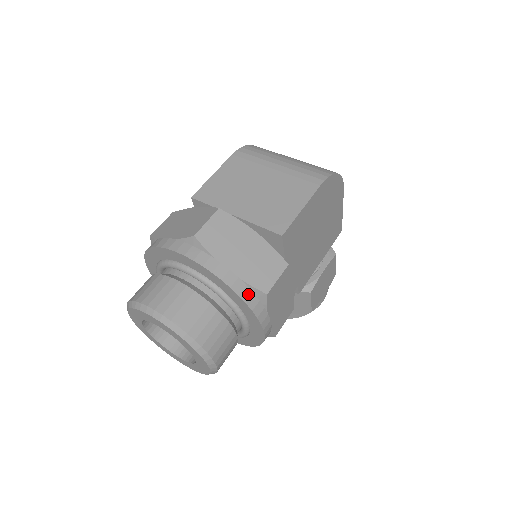
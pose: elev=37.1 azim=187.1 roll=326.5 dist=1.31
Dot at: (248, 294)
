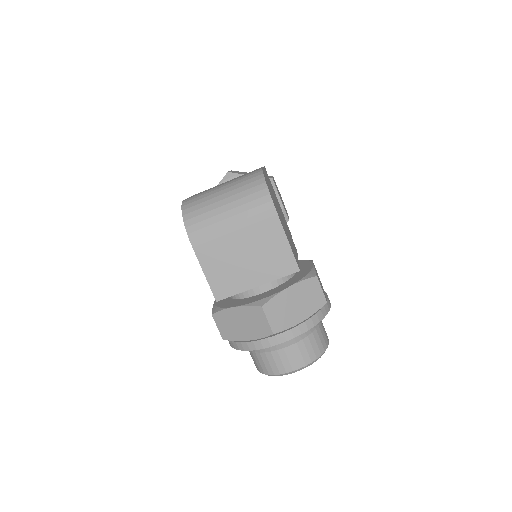
Dot at: (320, 314)
